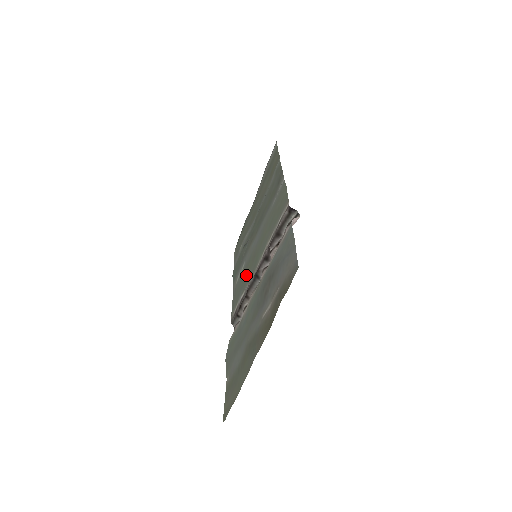
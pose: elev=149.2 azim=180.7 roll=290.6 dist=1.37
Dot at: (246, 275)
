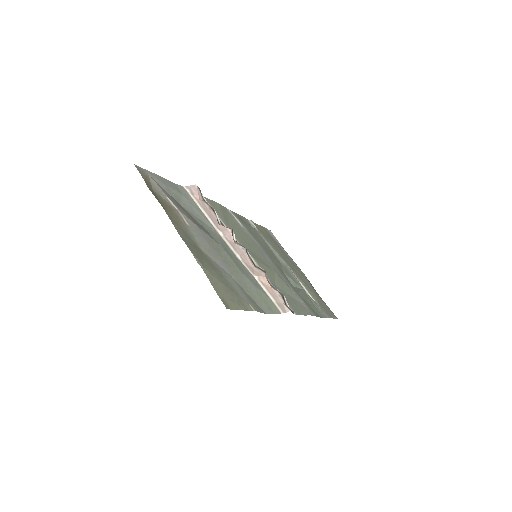
Dot at: (273, 278)
